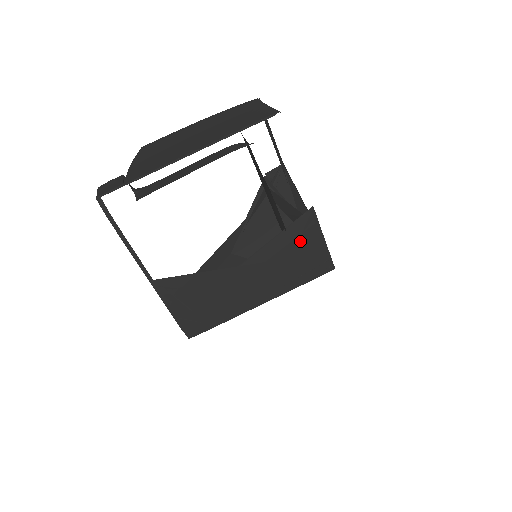
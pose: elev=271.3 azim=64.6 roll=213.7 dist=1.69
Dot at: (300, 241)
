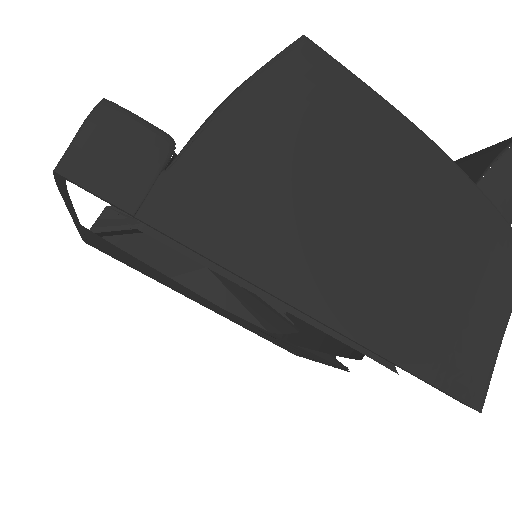
Dot at: (296, 348)
